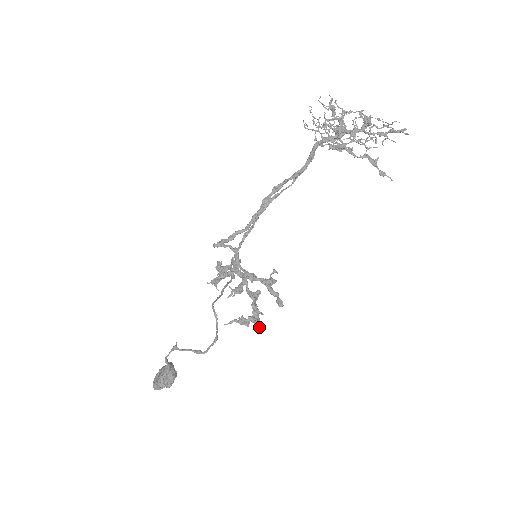
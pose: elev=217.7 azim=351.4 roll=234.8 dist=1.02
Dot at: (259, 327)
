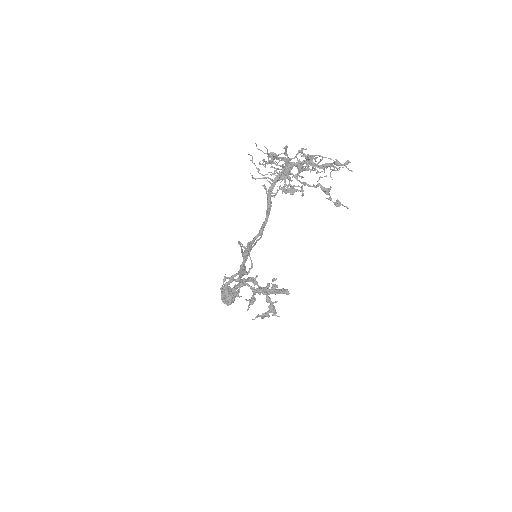
Dot at: (277, 316)
